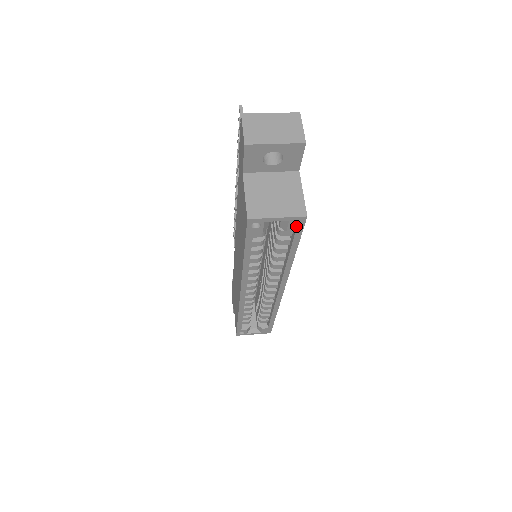
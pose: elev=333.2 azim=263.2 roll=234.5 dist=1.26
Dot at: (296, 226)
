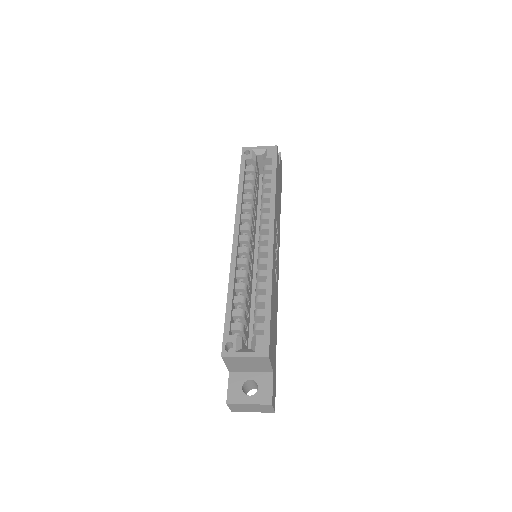
Dot at: (272, 153)
